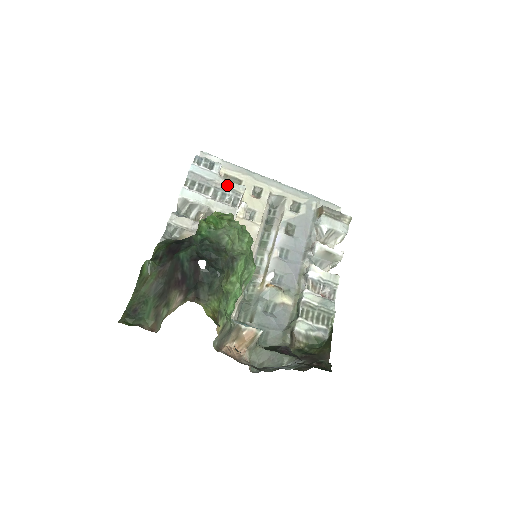
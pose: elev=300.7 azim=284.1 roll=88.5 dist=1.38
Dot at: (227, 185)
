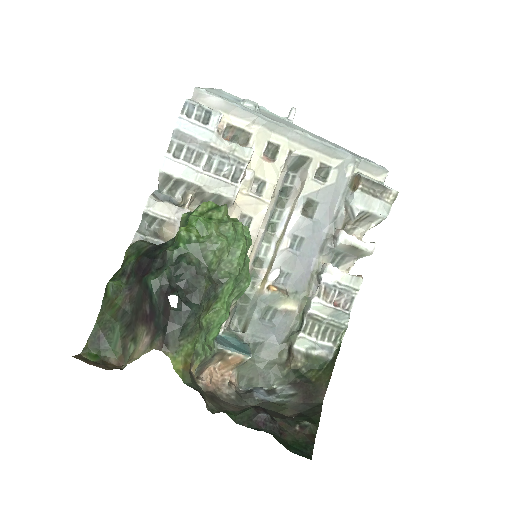
Dot at: (227, 149)
